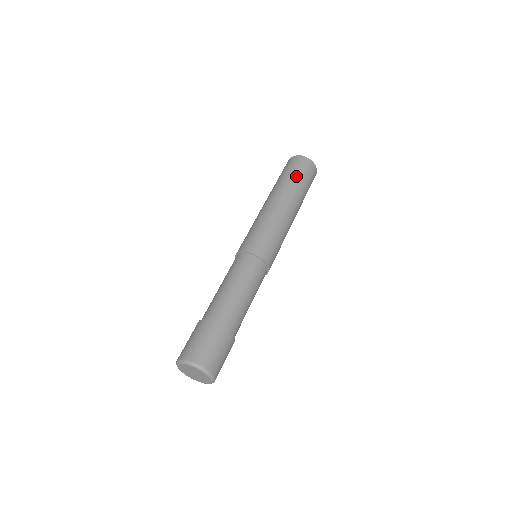
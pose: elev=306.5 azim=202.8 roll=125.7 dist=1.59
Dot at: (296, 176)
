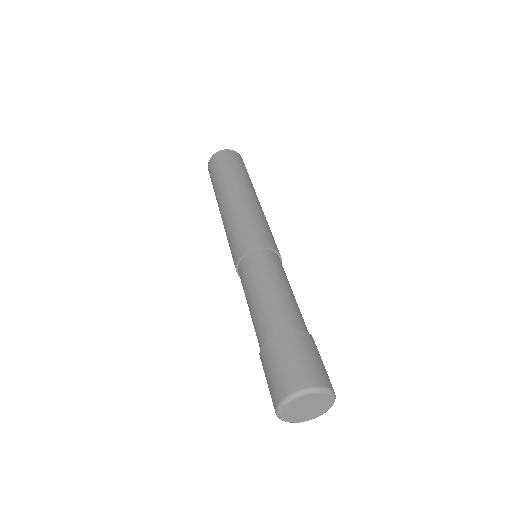
Dot at: (225, 169)
